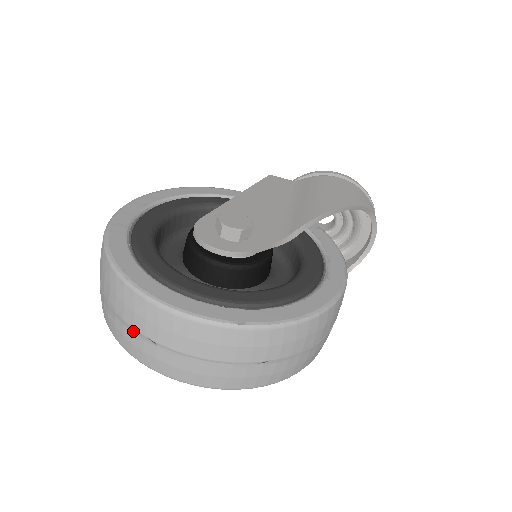
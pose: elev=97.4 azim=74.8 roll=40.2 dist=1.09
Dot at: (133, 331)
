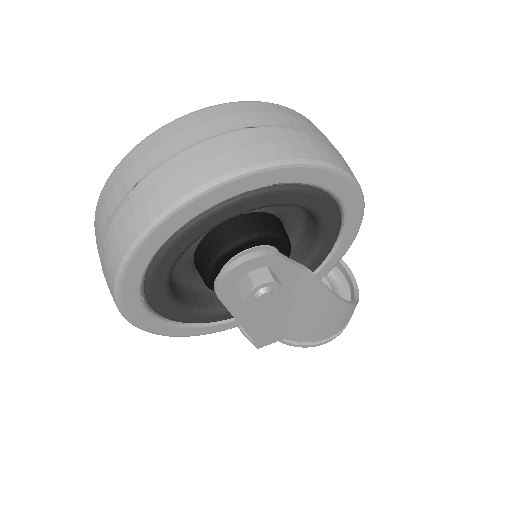
Dot at: (167, 163)
